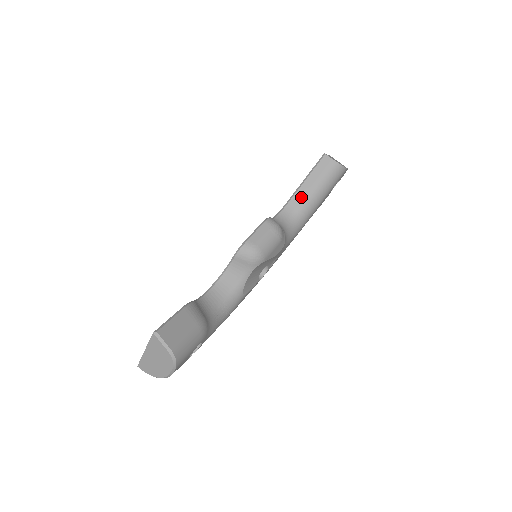
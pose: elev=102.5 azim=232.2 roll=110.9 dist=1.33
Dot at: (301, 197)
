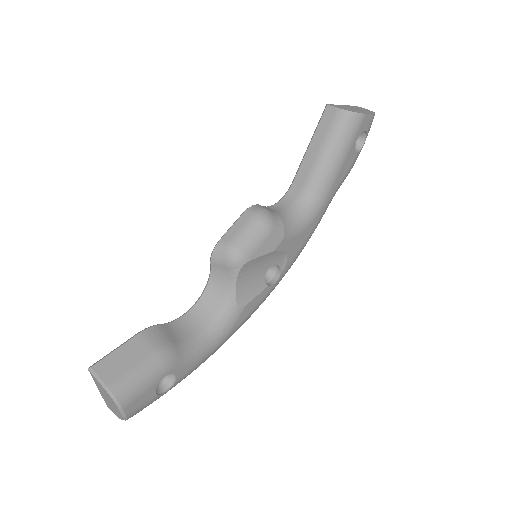
Dot at: (307, 169)
